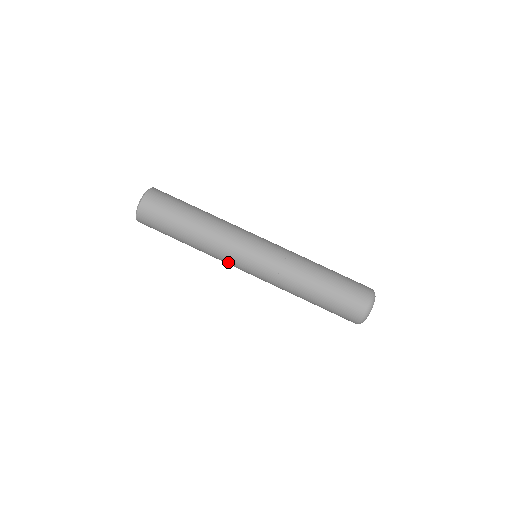
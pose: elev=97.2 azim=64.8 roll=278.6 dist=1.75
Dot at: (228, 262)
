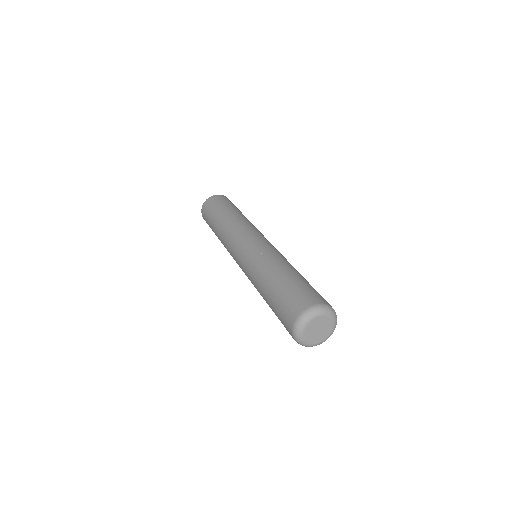
Dot at: (237, 235)
